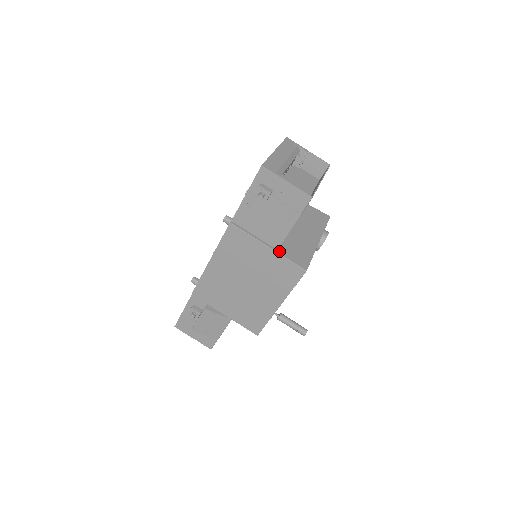
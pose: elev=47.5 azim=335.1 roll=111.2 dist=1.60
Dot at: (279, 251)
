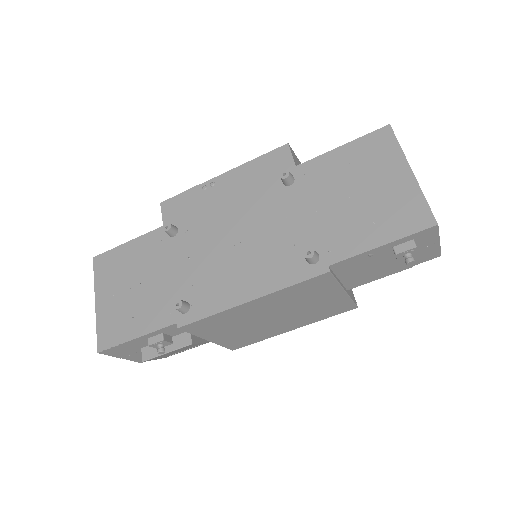
Dot at: (348, 292)
